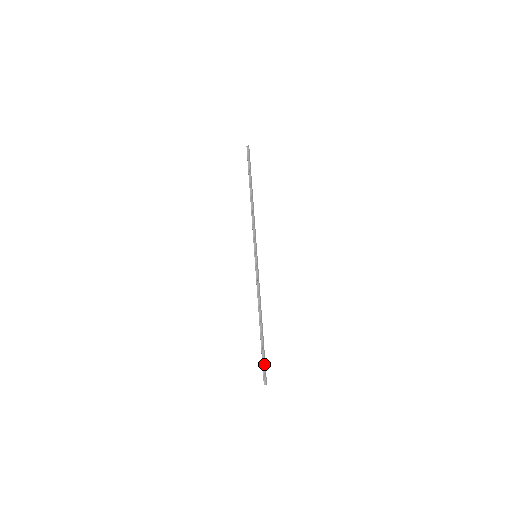
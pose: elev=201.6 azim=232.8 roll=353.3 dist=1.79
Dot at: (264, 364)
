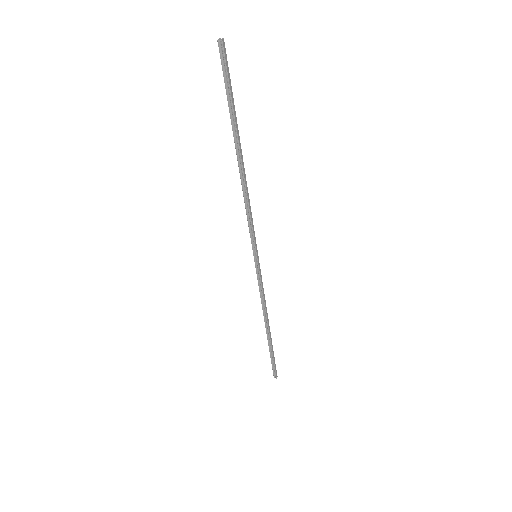
Dot at: (274, 364)
